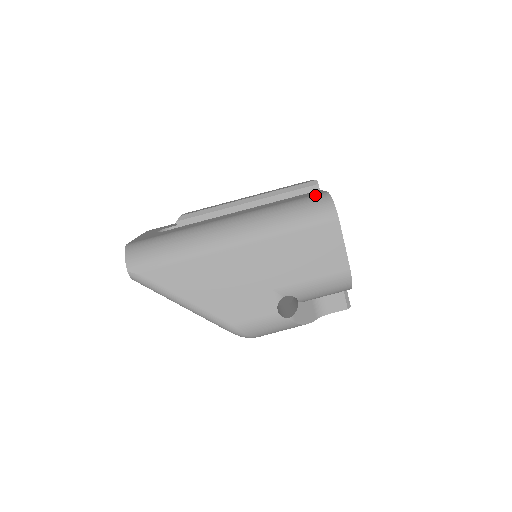
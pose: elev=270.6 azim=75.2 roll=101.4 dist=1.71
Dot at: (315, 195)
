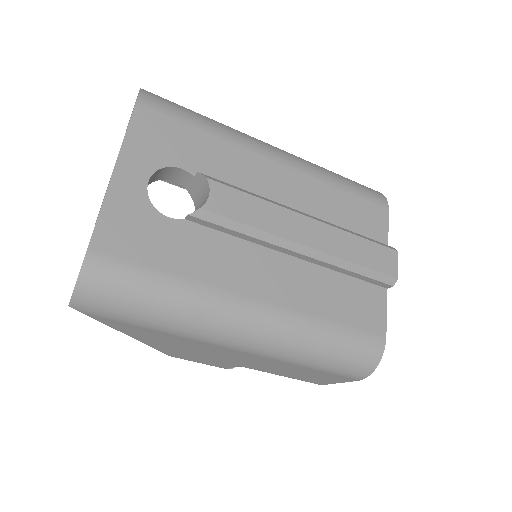
Dot at: (371, 340)
